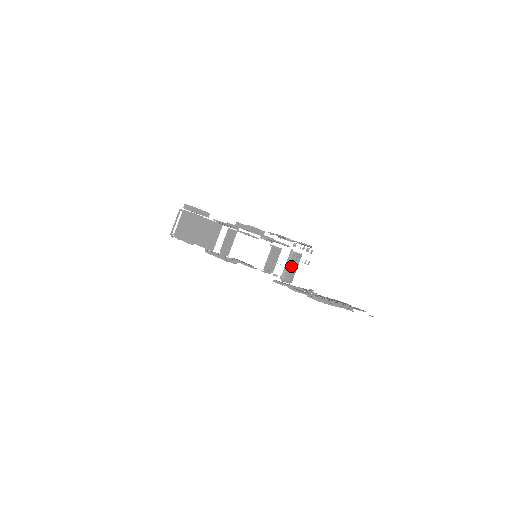
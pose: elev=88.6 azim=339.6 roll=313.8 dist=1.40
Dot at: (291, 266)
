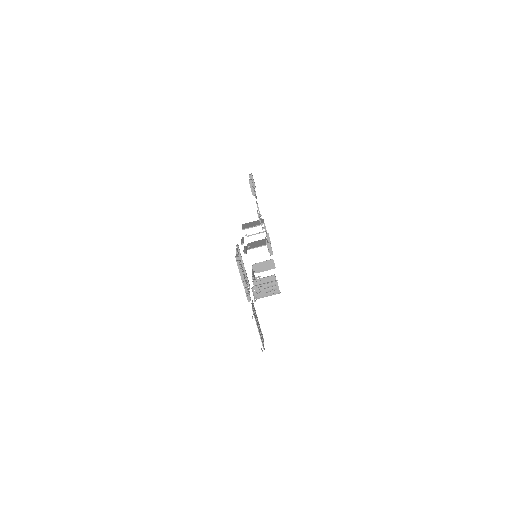
Dot at: (266, 288)
